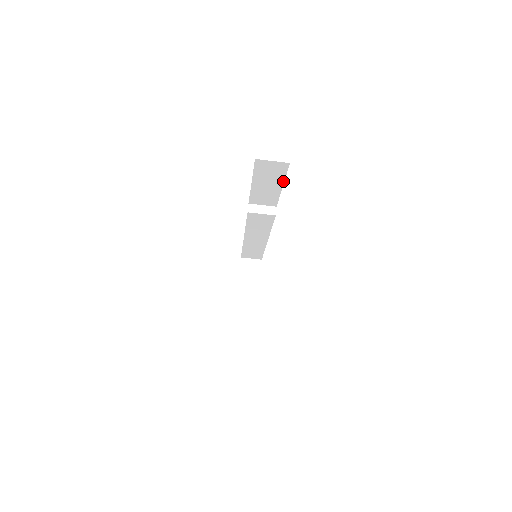
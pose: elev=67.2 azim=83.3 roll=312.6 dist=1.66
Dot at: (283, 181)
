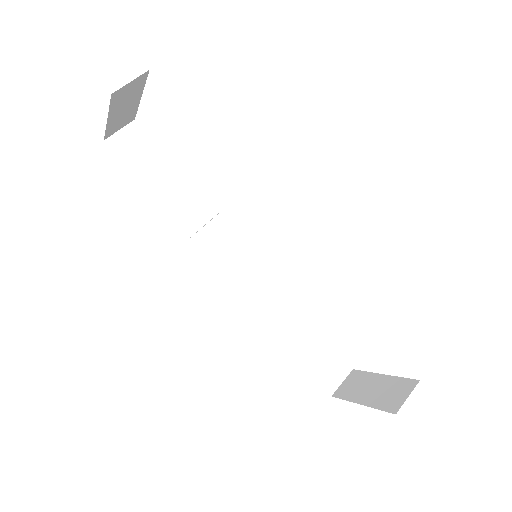
Dot at: (165, 157)
